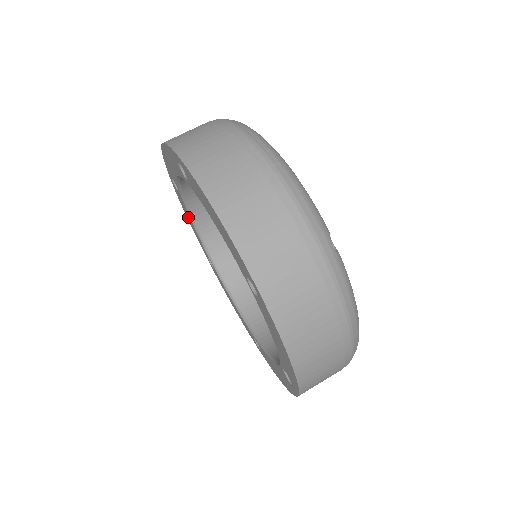
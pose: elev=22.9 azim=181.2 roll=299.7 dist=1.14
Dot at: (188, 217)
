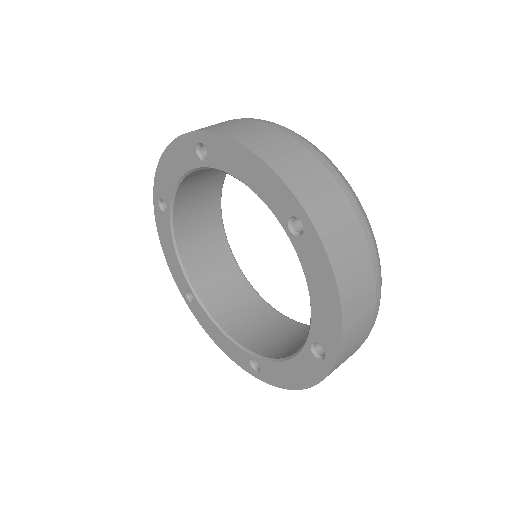
Dot at: (168, 248)
